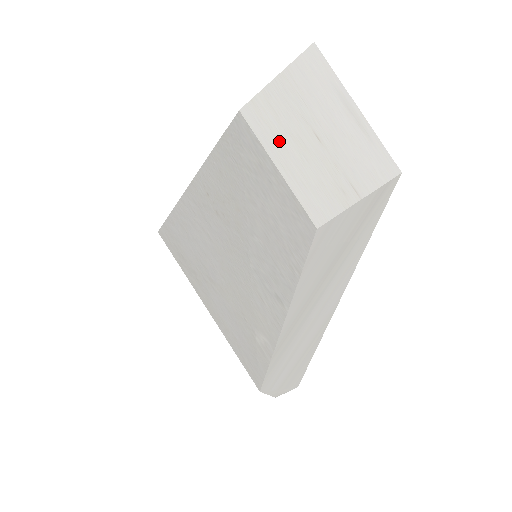
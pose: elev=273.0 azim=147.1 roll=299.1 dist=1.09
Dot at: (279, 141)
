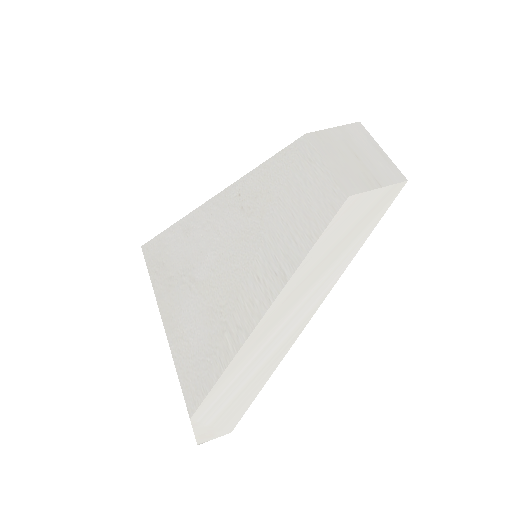
Dot at: (330, 151)
